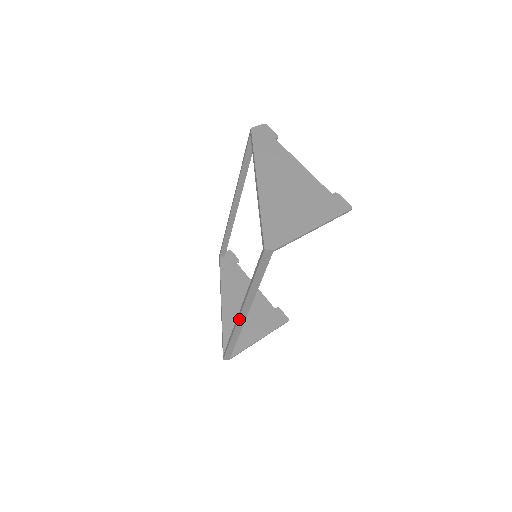
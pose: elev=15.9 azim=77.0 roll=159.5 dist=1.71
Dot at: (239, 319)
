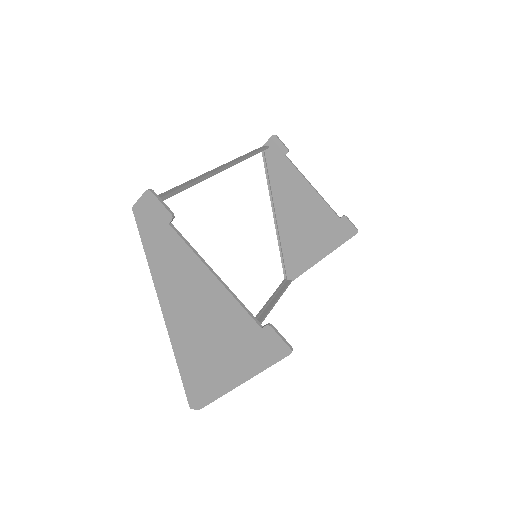
Dot at: occluded
